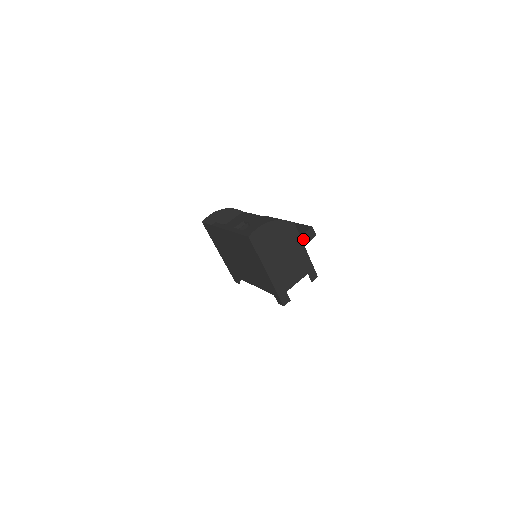
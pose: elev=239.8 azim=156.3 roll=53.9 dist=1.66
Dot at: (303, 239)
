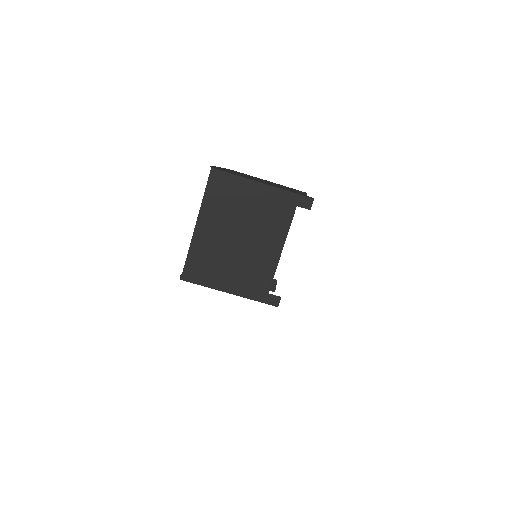
Dot at: occluded
